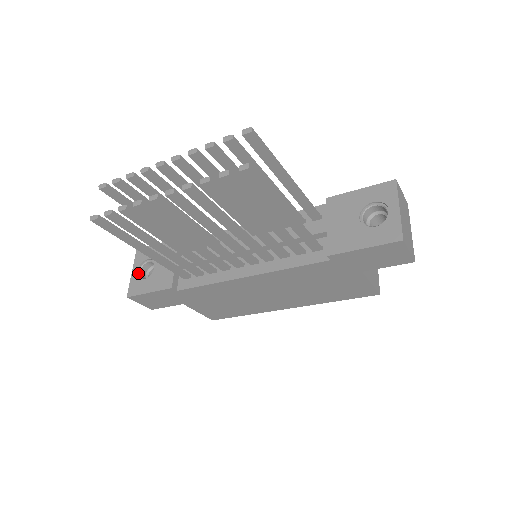
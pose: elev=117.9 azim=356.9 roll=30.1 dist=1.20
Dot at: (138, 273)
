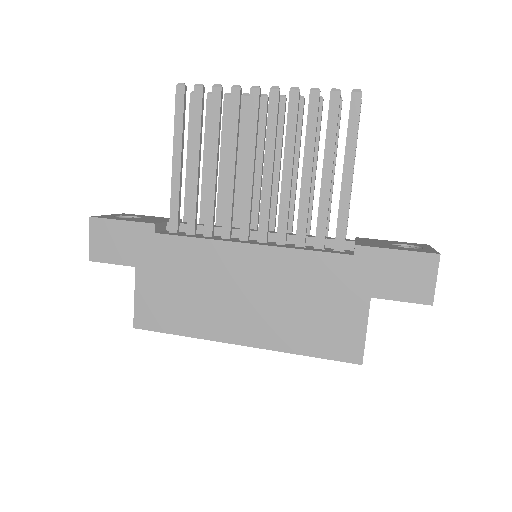
Dot at: occluded
